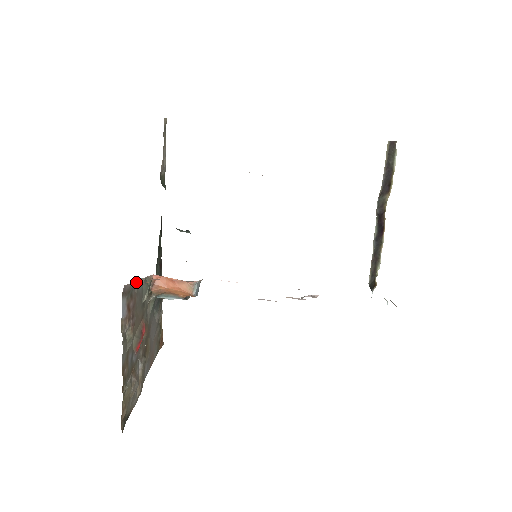
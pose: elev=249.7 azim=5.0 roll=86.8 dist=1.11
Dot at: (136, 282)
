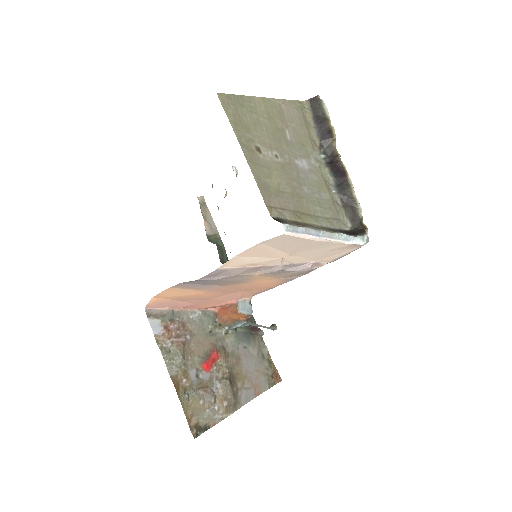
Dot at: (184, 312)
